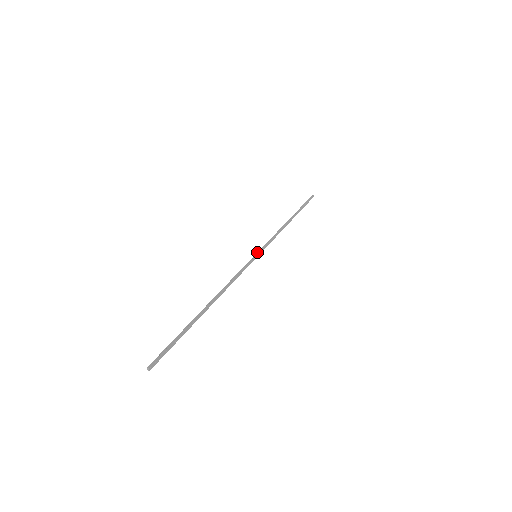
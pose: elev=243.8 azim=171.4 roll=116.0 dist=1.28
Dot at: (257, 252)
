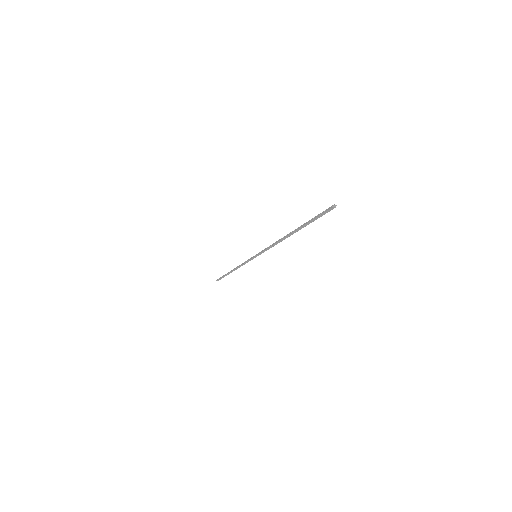
Dot at: occluded
